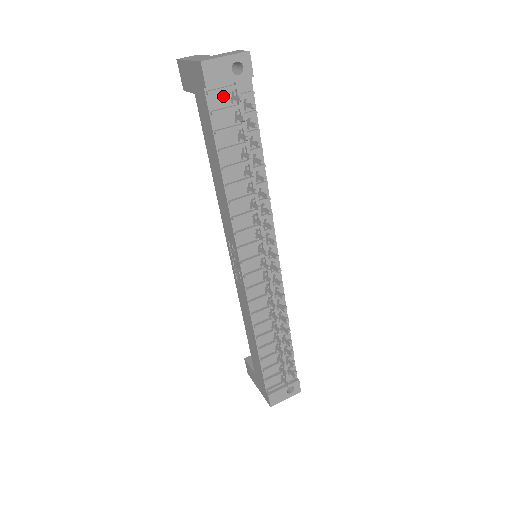
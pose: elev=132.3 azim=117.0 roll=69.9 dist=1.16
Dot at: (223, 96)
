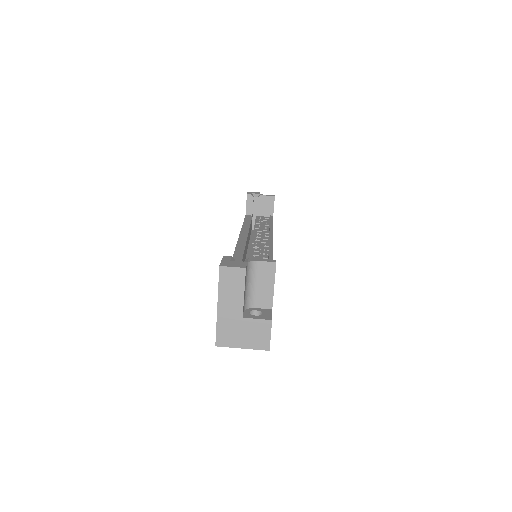
Dot at: occluded
